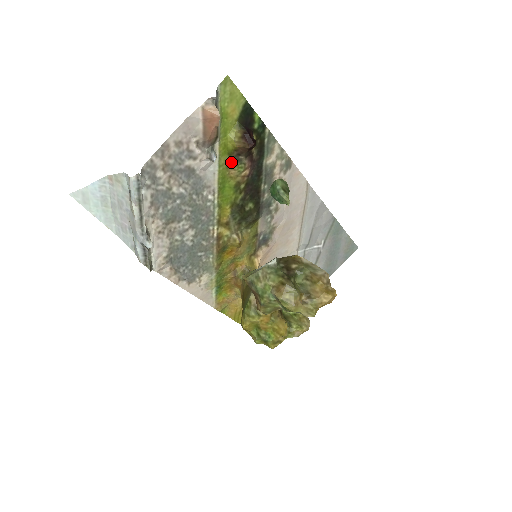
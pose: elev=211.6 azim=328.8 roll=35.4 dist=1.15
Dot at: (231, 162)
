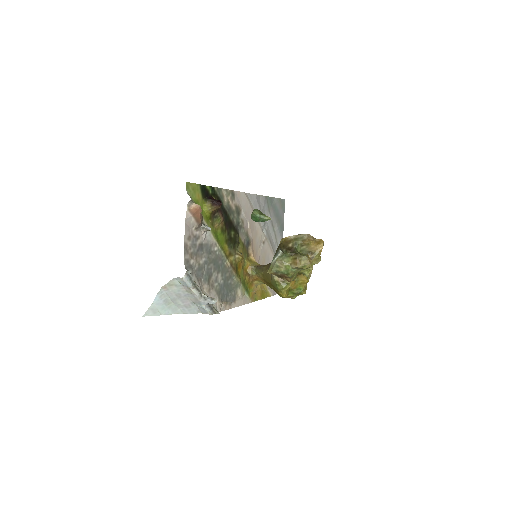
Dot at: (213, 222)
